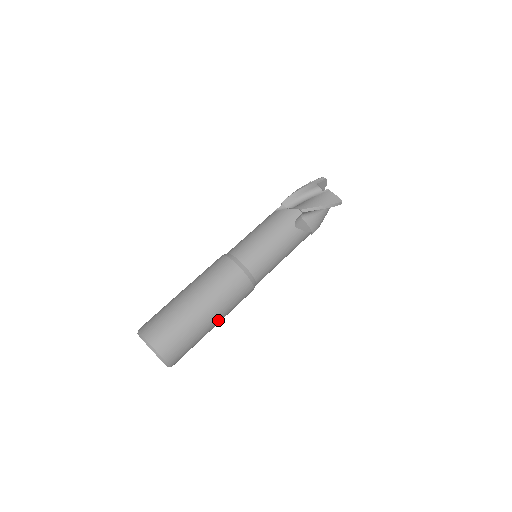
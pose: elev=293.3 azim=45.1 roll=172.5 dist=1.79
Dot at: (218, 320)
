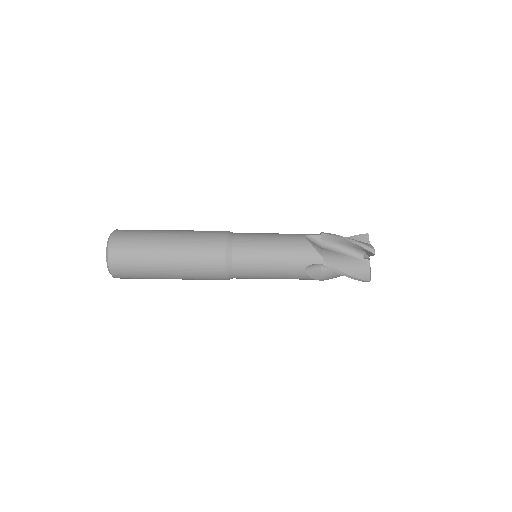
Dot at: occluded
